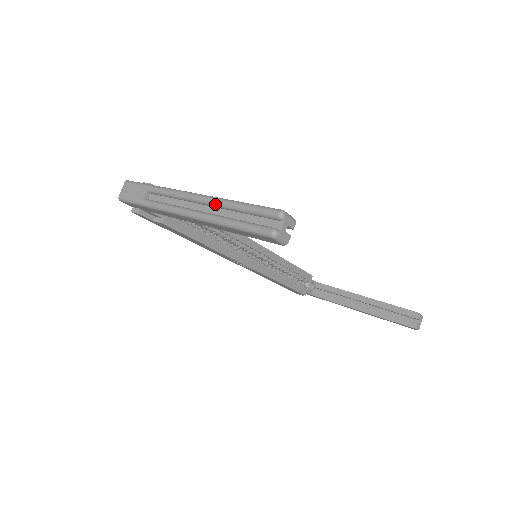
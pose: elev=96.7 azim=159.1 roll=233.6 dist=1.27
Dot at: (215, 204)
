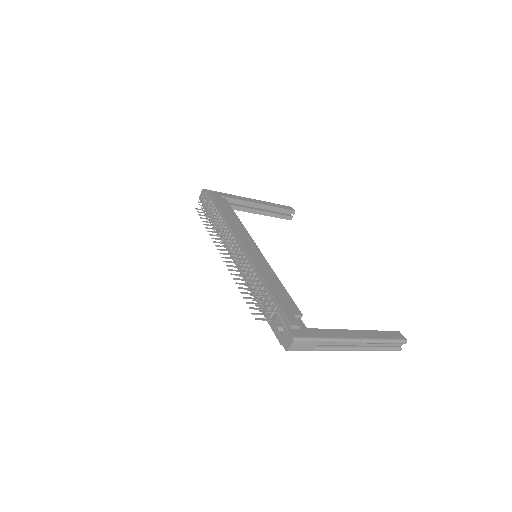
Dot at: occluded
